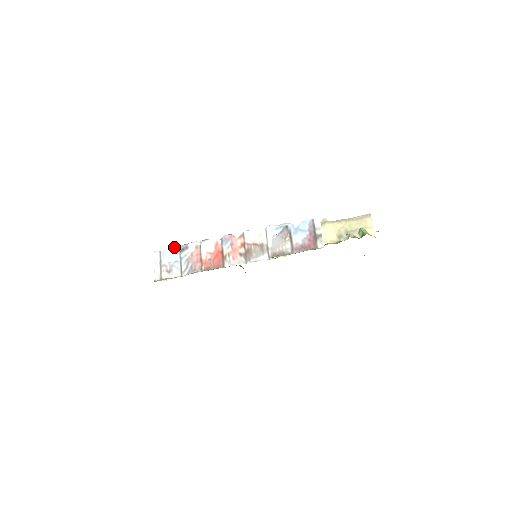
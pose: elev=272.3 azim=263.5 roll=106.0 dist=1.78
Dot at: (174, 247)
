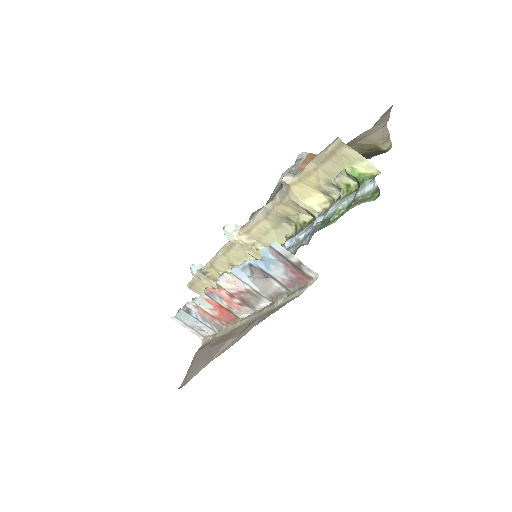
Dot at: (179, 312)
